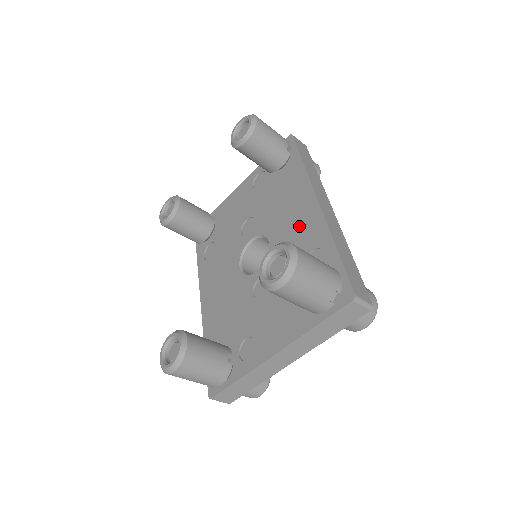
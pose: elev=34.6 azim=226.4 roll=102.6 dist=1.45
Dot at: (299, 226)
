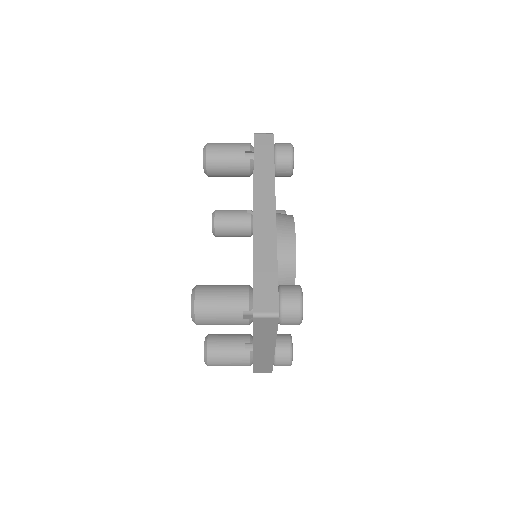
Dot at: occluded
